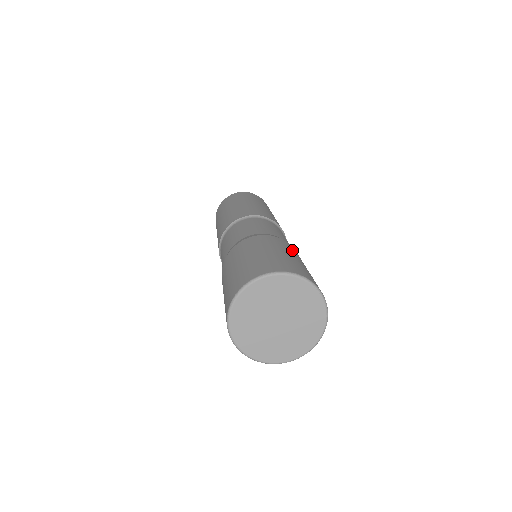
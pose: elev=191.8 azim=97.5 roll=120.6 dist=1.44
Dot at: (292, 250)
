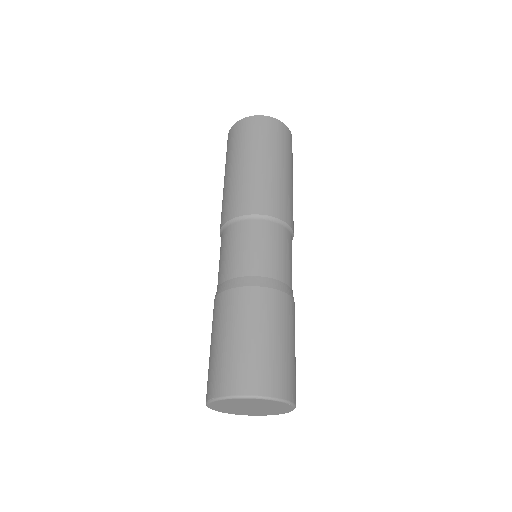
Dot at: (277, 314)
